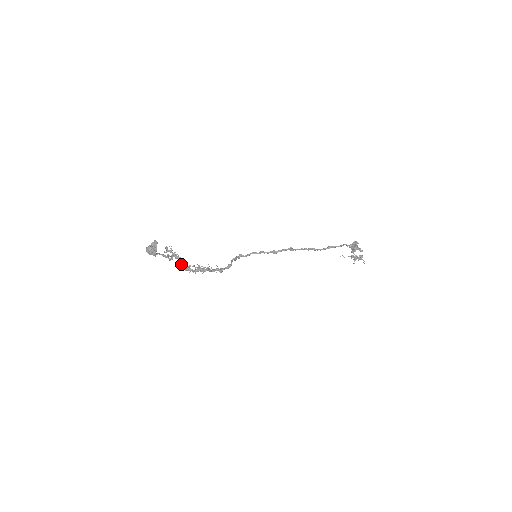
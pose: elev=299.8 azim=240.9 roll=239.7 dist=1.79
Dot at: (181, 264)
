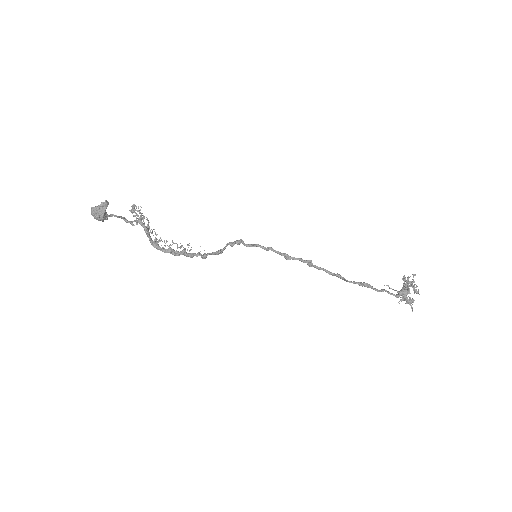
Dot at: (147, 235)
